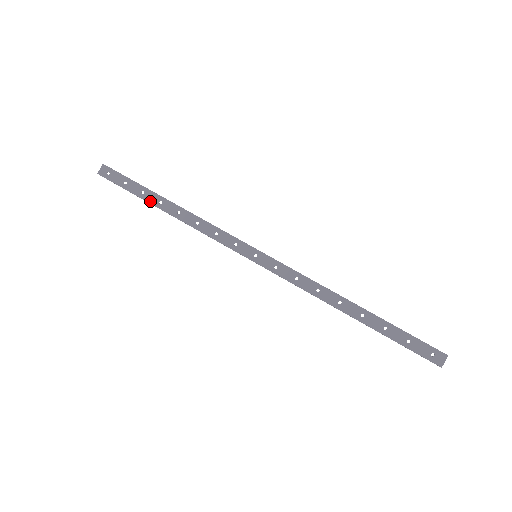
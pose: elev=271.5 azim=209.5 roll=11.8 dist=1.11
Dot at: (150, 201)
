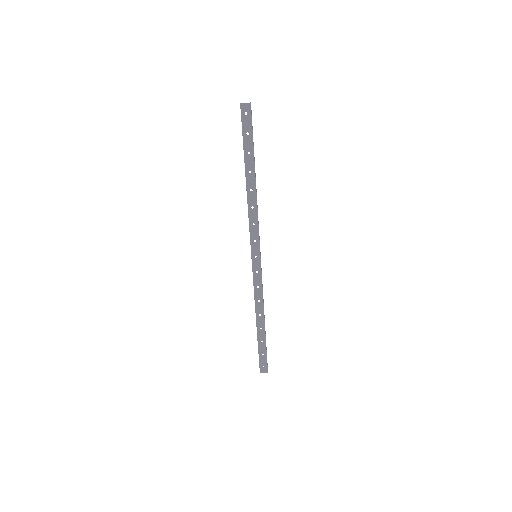
Dot at: (246, 163)
